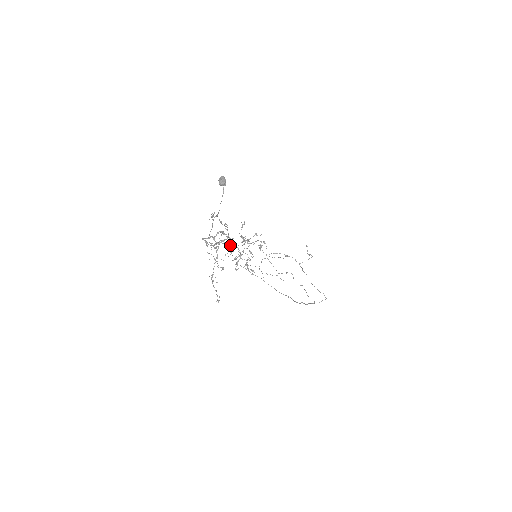
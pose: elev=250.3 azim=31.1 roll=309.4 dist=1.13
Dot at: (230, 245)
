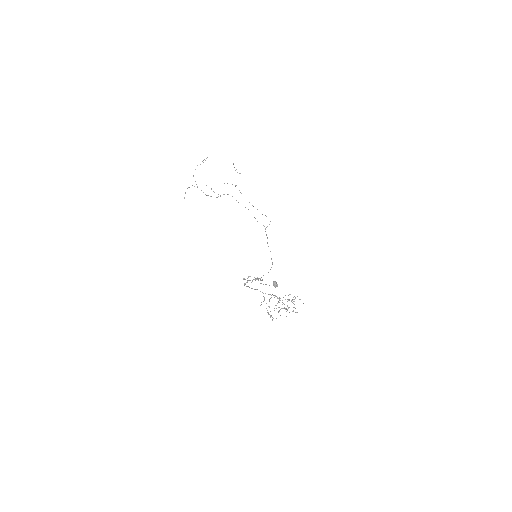
Dot at: occluded
